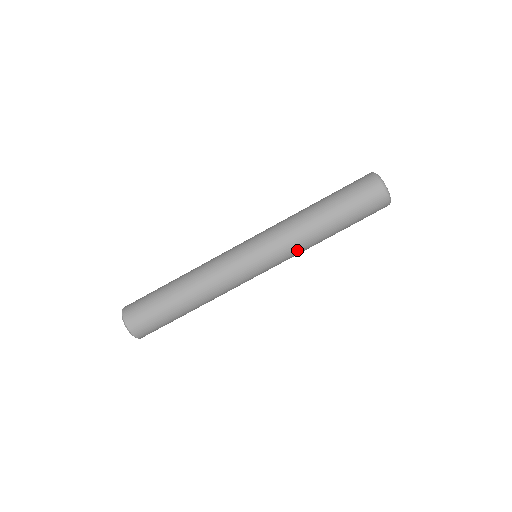
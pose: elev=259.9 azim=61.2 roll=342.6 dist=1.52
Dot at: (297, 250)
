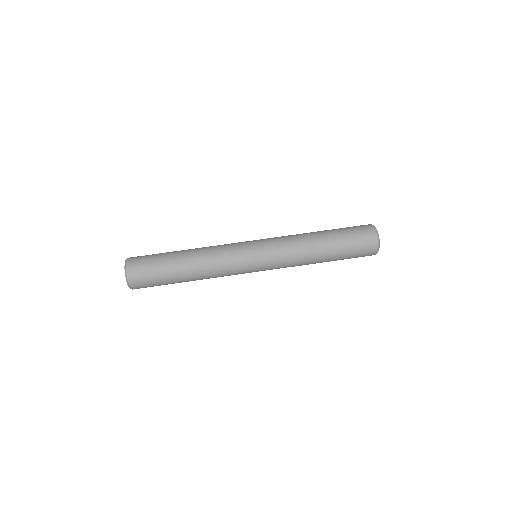
Dot at: (291, 253)
